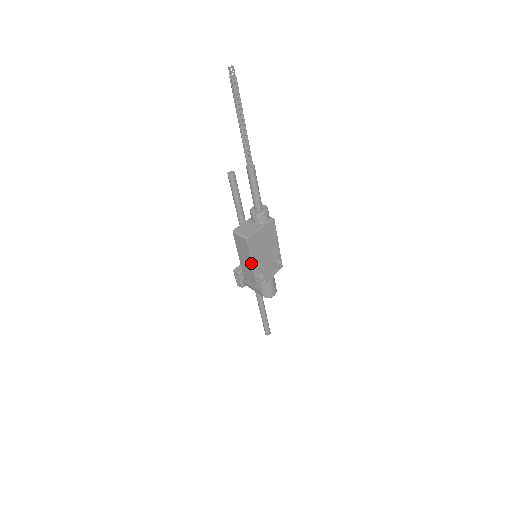
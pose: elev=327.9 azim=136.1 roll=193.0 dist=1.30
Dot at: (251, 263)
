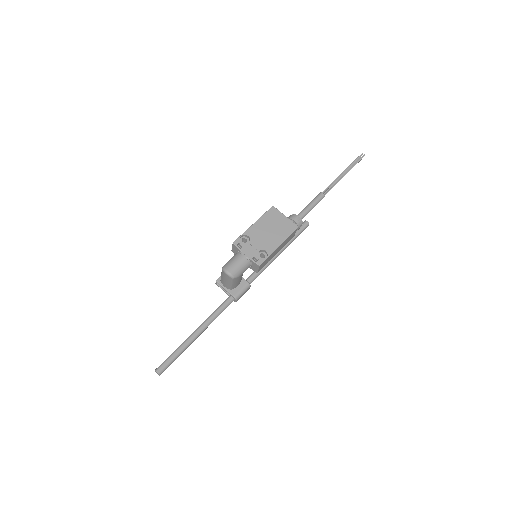
Dot at: (254, 224)
